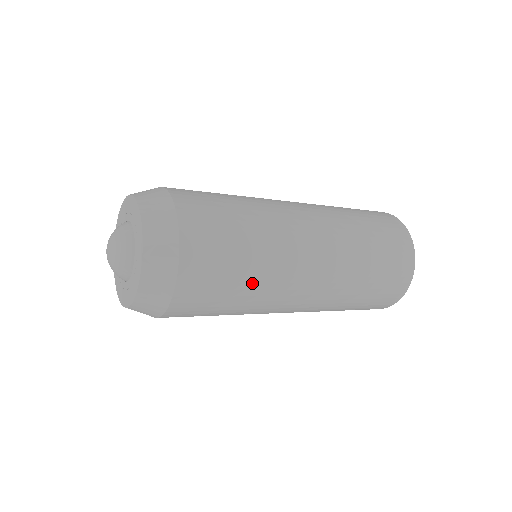
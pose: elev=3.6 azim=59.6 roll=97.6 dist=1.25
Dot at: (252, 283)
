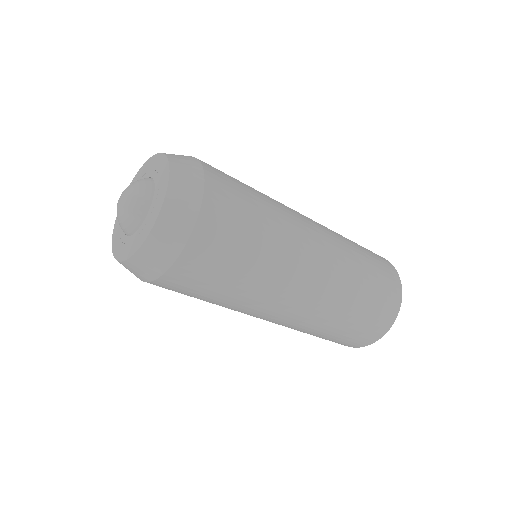
Dot at: (265, 249)
